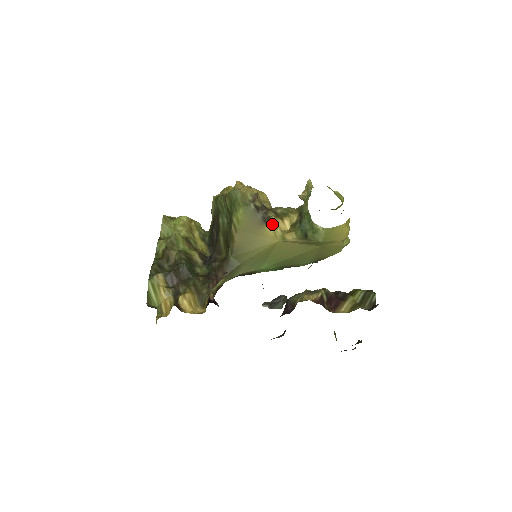
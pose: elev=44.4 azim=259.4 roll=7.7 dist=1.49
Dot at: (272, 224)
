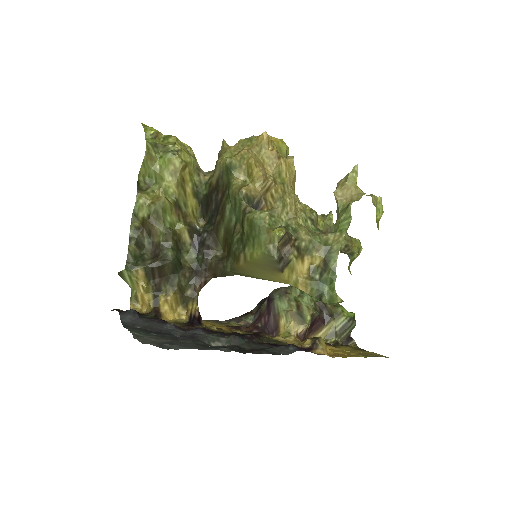
Dot at: (290, 270)
